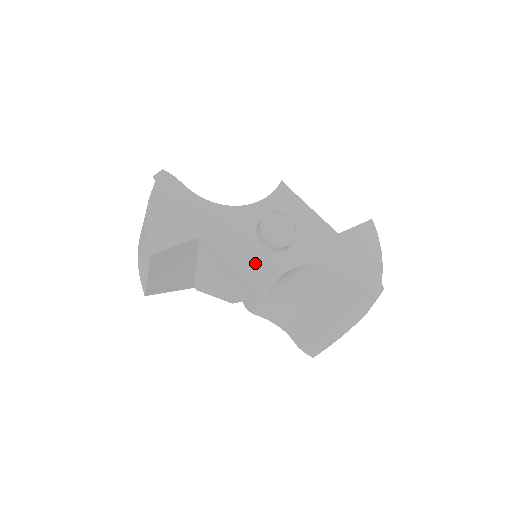
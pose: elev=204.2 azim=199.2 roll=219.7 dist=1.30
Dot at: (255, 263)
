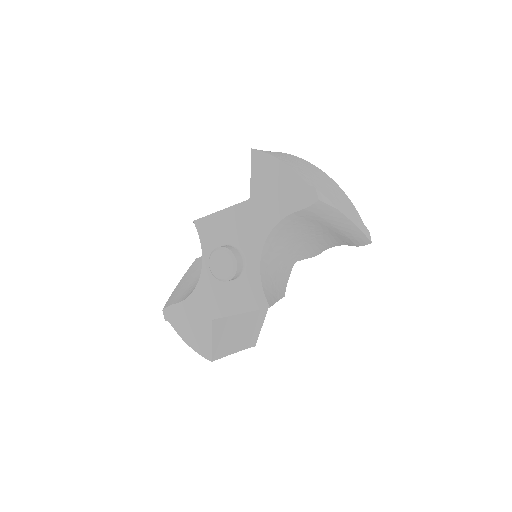
Dot at: (244, 295)
